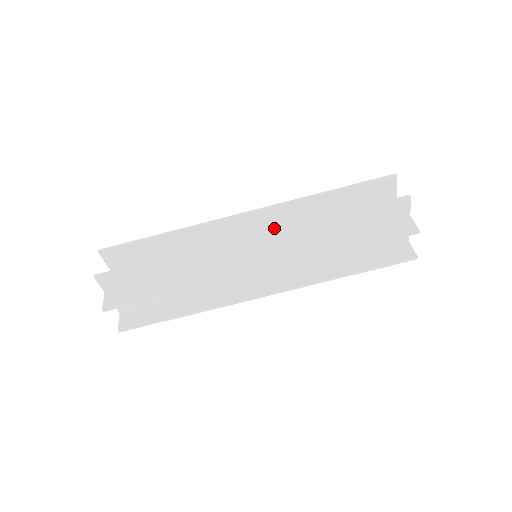
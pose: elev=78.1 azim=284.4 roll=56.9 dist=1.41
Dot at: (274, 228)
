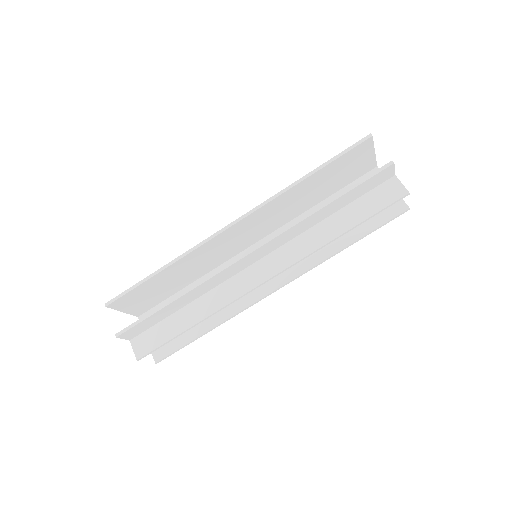
Dot at: (263, 222)
